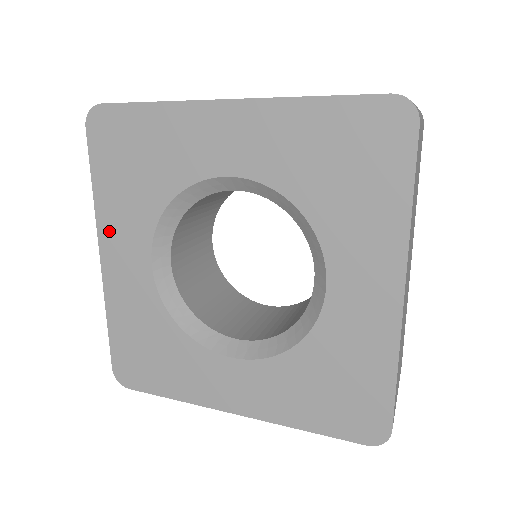
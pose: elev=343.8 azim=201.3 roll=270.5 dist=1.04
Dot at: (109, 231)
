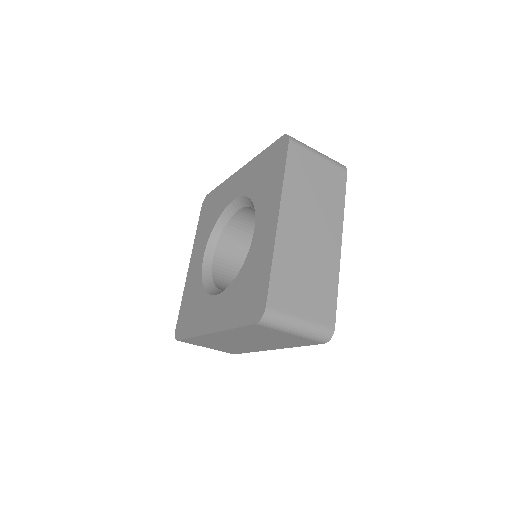
Dot at: (195, 249)
